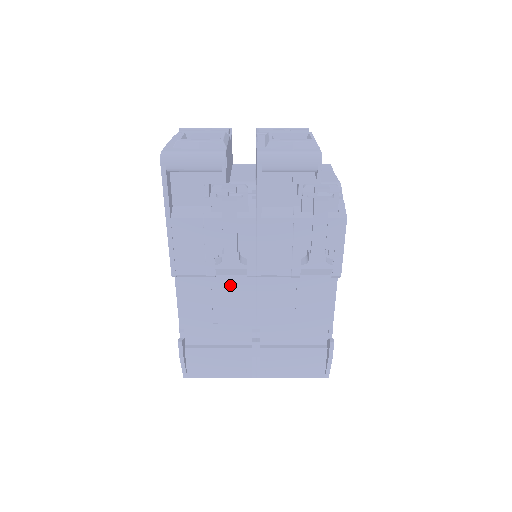
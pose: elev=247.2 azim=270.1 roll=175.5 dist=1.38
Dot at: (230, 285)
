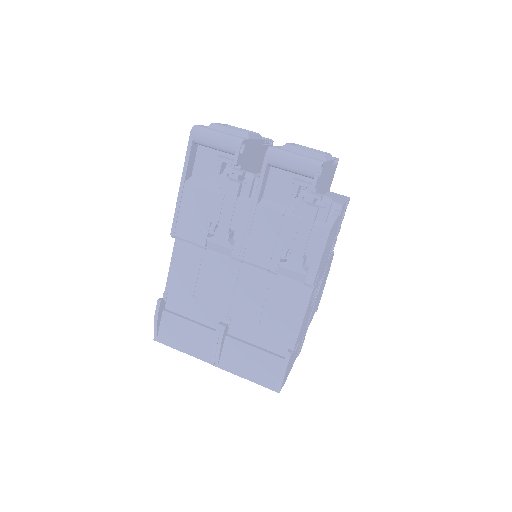
Dot at: (217, 264)
